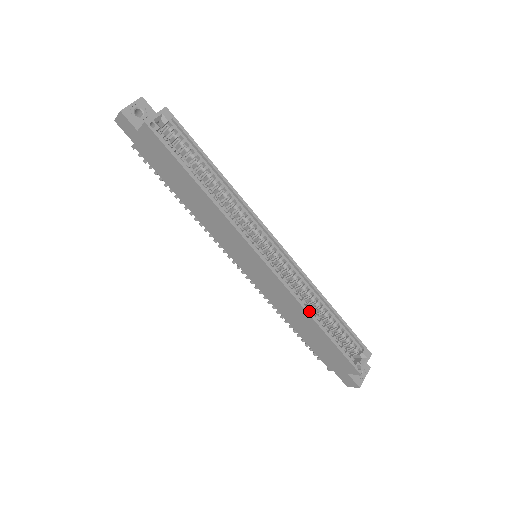
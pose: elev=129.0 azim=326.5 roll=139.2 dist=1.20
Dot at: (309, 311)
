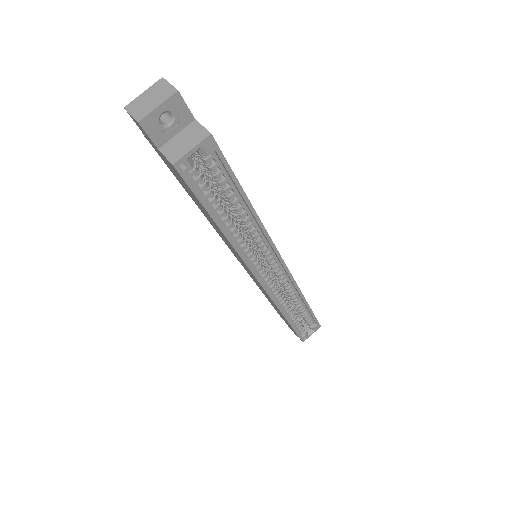
Dot at: (284, 313)
